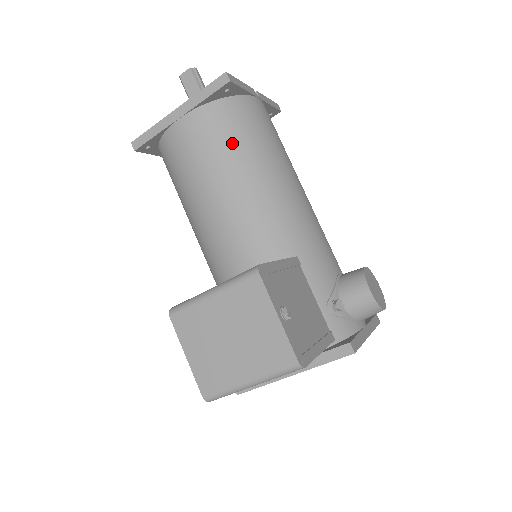
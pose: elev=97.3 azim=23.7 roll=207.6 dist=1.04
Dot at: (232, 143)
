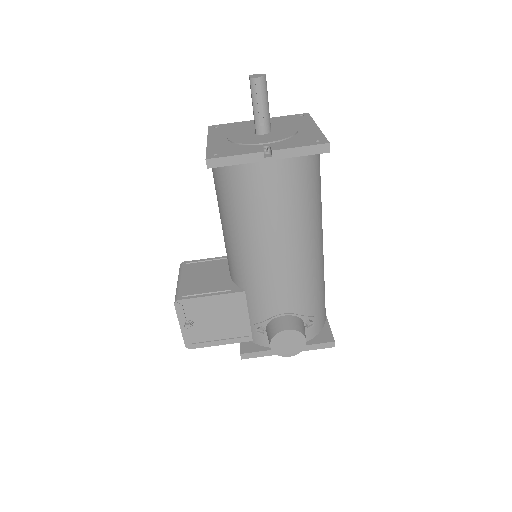
Dot at: (224, 198)
